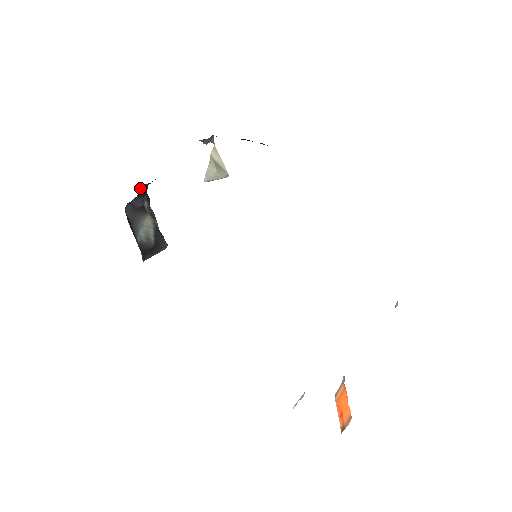
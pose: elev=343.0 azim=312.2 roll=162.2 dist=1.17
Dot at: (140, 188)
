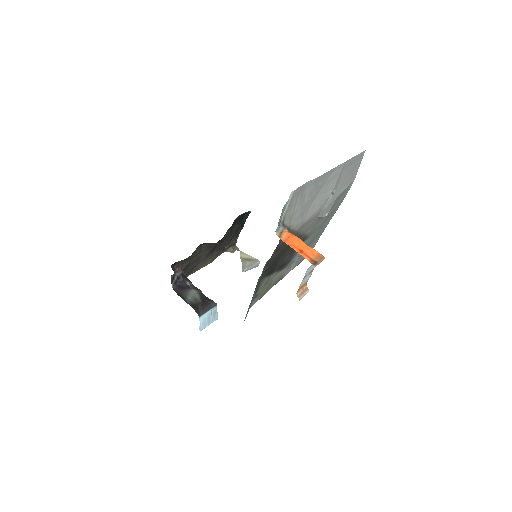
Dot at: (177, 273)
